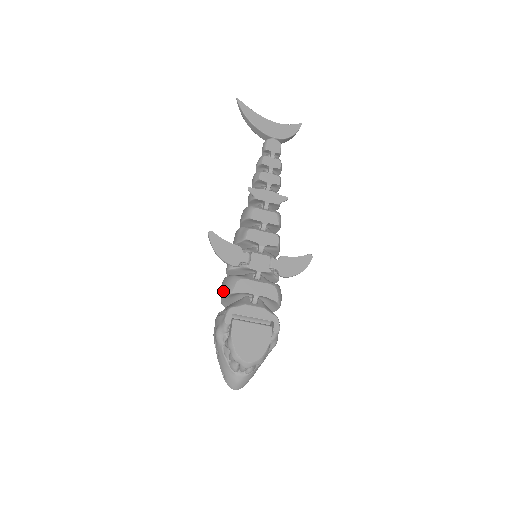
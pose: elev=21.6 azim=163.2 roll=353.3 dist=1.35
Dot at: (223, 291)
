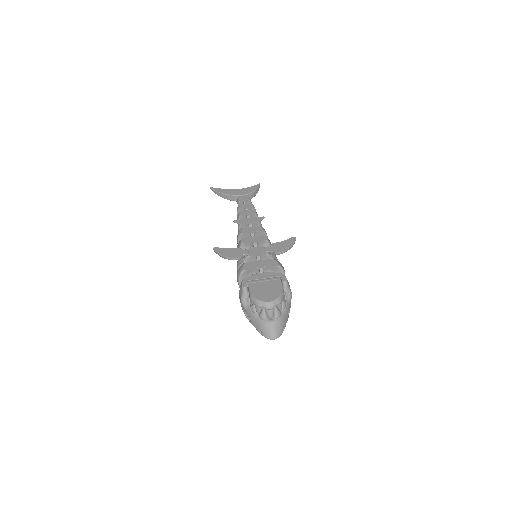
Dot at: (237, 277)
